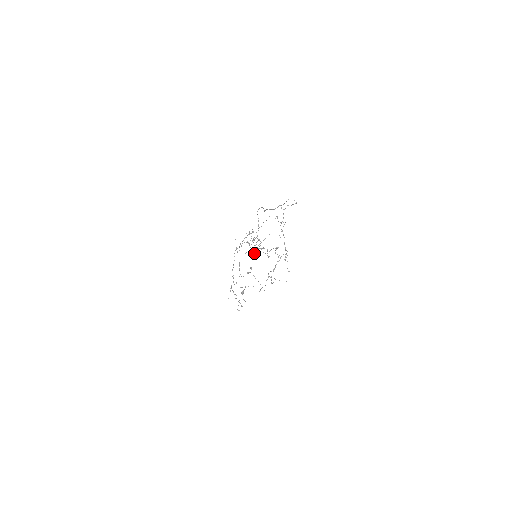
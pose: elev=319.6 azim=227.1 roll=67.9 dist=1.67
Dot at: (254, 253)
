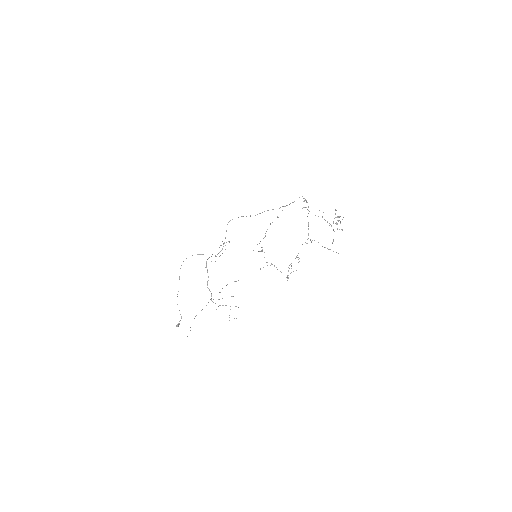
Dot at: (333, 221)
